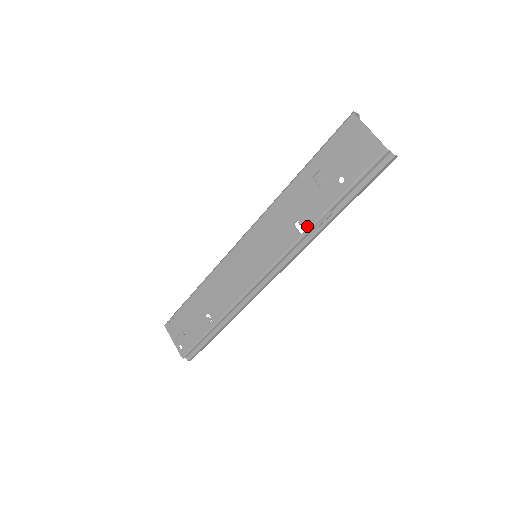
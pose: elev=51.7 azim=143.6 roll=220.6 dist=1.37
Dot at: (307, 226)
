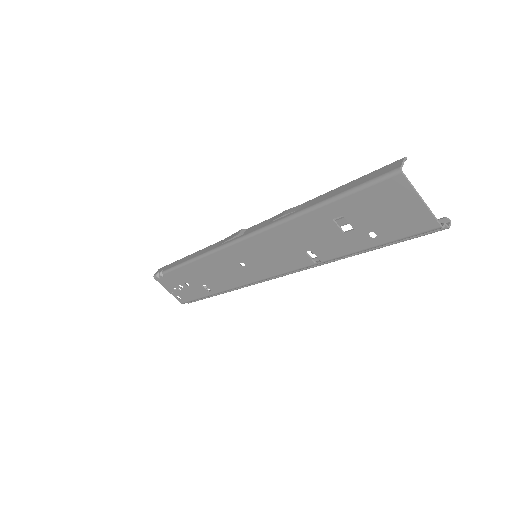
Dot at: (323, 259)
